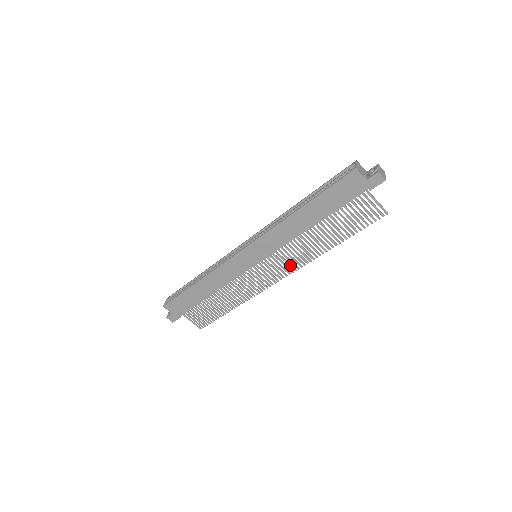
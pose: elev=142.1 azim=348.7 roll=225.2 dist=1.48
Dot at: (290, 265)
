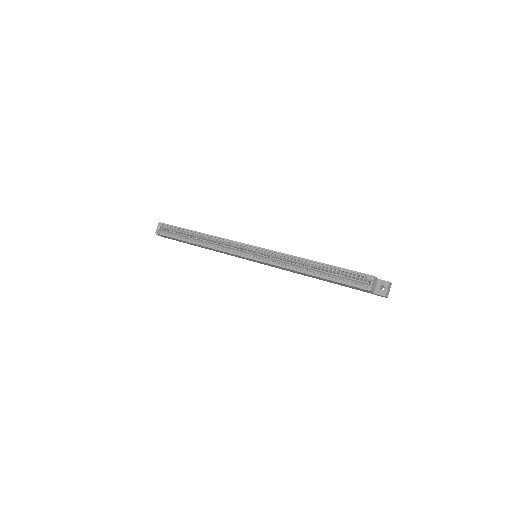
Dot at: occluded
